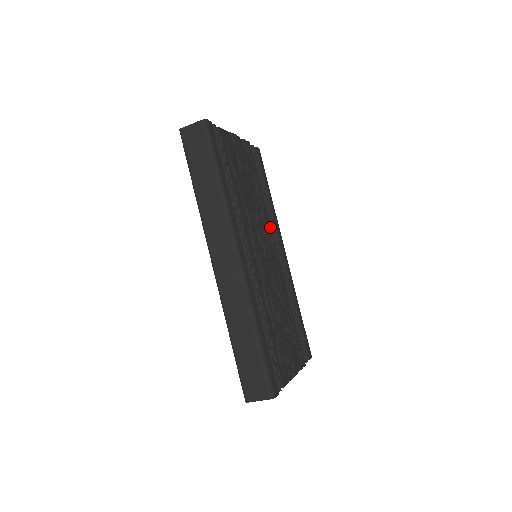
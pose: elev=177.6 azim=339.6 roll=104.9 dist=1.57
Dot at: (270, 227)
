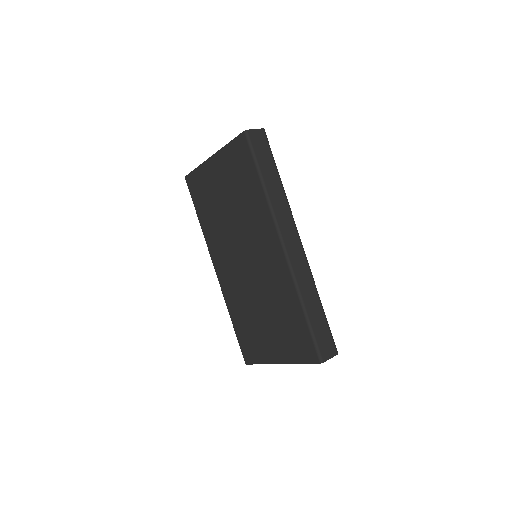
Dot at: occluded
